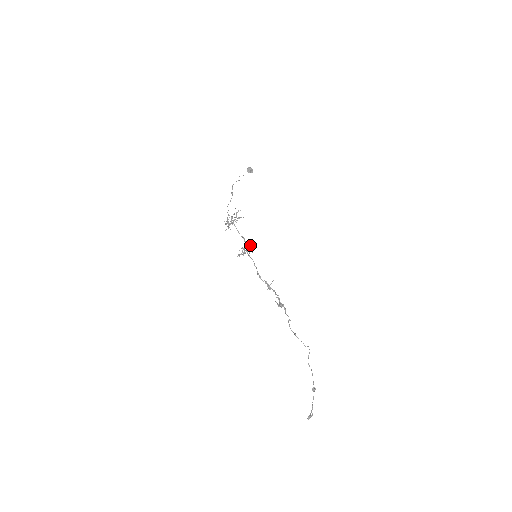
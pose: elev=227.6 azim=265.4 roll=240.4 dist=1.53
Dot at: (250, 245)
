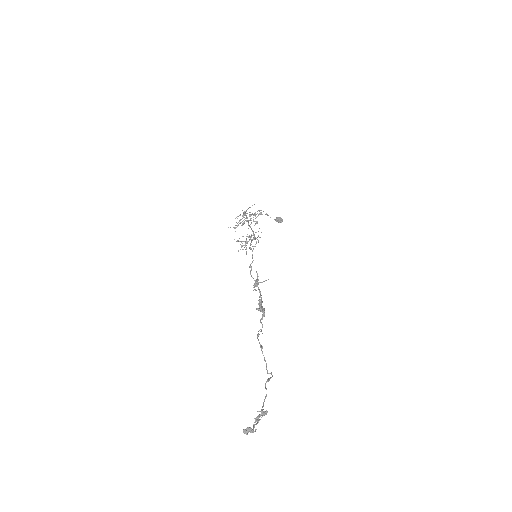
Dot at: occluded
